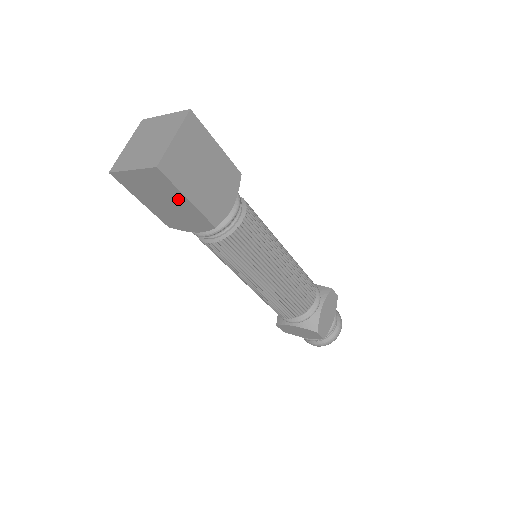
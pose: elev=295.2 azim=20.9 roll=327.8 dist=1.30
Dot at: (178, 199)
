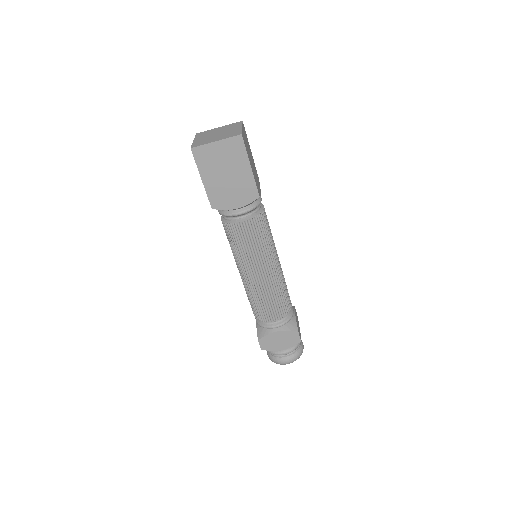
Dot at: occluded
